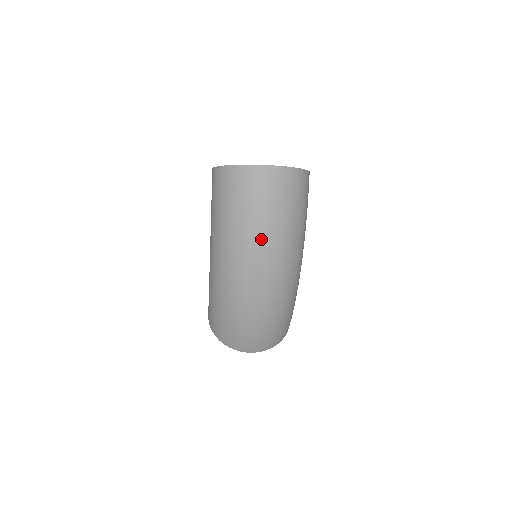
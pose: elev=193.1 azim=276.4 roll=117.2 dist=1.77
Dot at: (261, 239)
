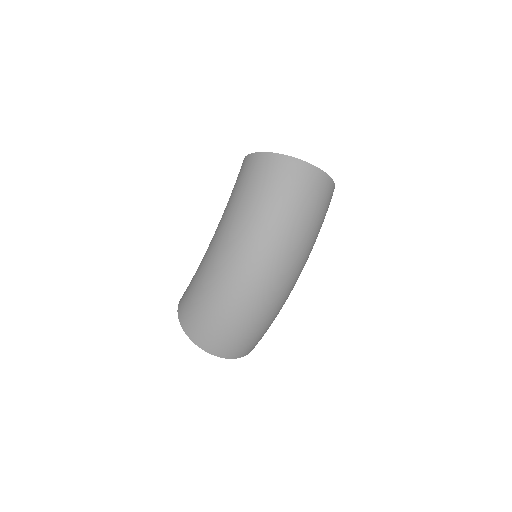
Dot at: (285, 232)
